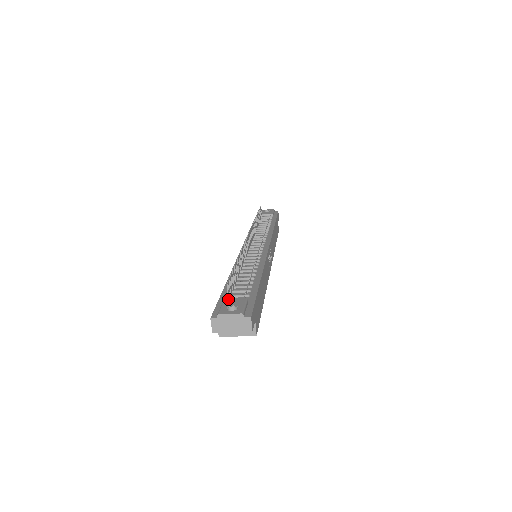
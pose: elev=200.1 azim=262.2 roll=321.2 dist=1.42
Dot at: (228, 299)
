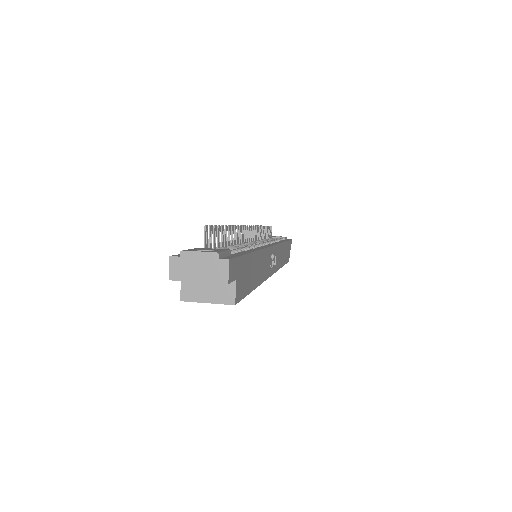
Dot at: occluded
